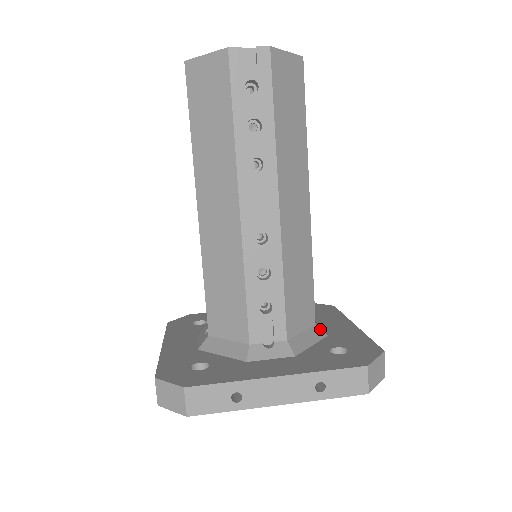
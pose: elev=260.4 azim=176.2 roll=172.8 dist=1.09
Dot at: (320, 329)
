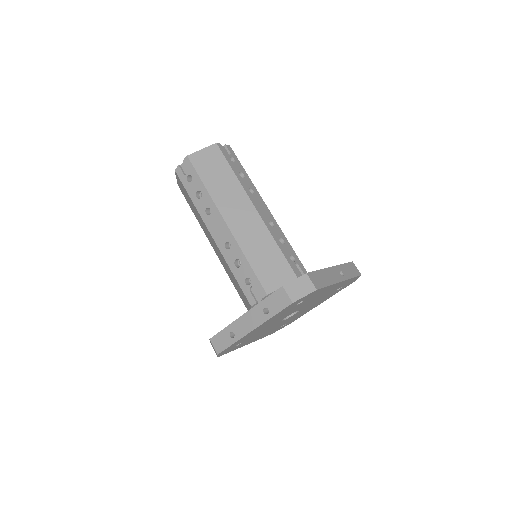
Dot at: occluded
